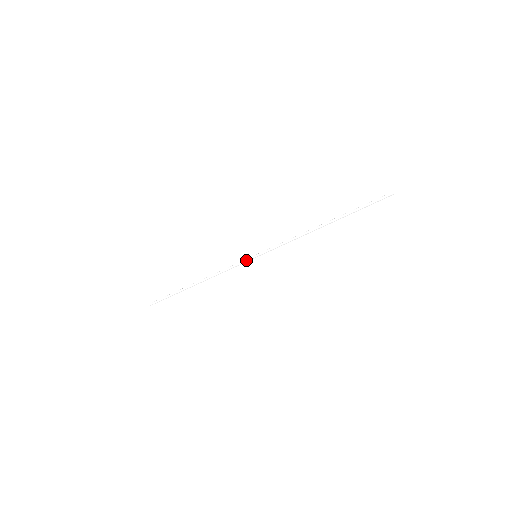
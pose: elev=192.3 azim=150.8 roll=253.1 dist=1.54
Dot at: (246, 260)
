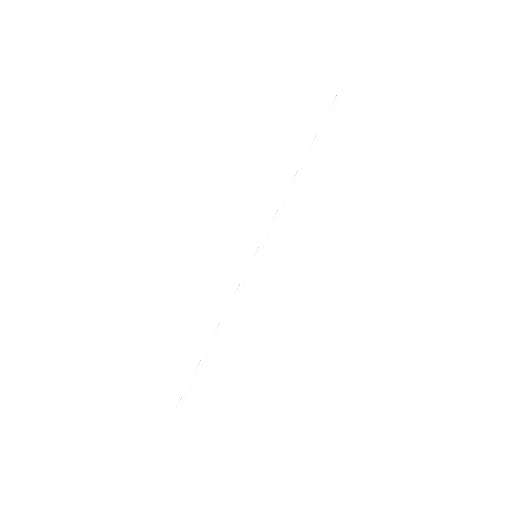
Dot at: (248, 269)
